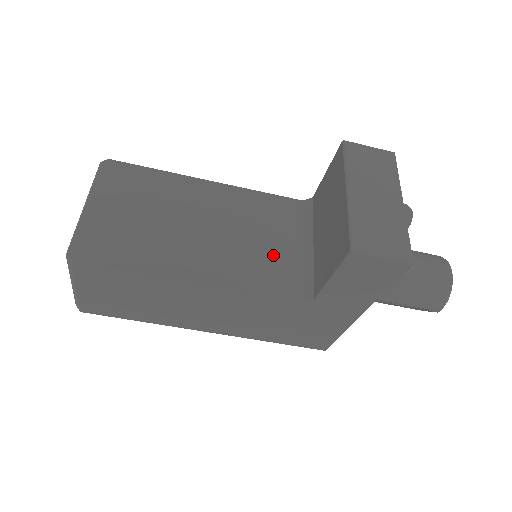
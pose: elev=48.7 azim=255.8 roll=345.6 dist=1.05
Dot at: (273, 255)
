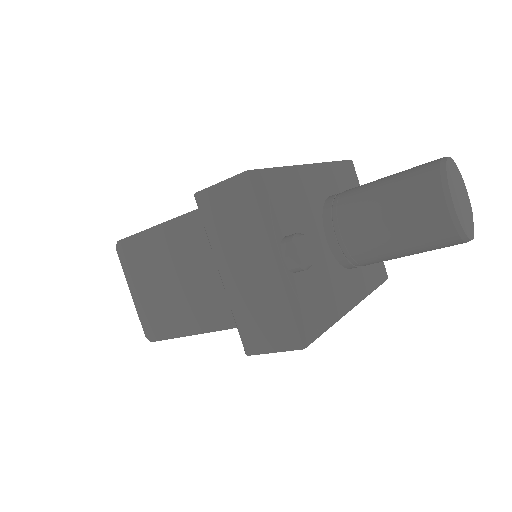
Dot at: occluded
